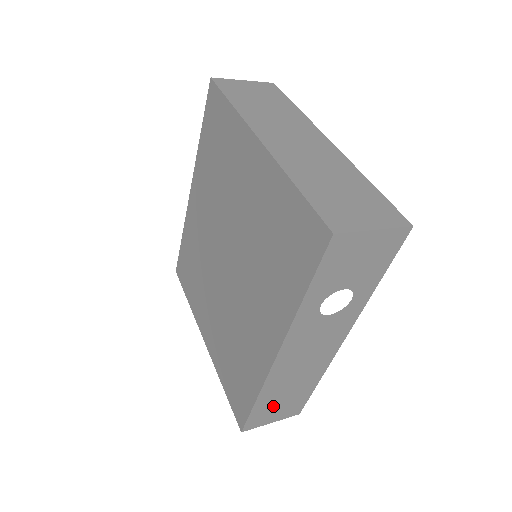
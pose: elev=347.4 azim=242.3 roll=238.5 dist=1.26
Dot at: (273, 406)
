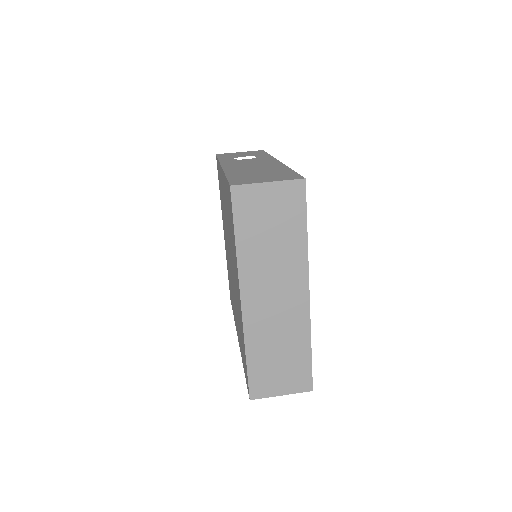
Dot at: occluded
